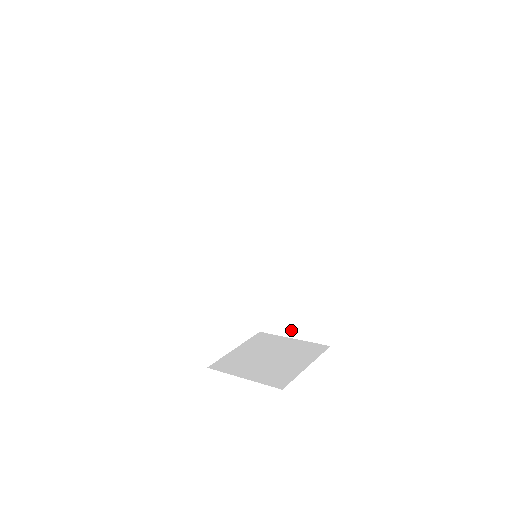
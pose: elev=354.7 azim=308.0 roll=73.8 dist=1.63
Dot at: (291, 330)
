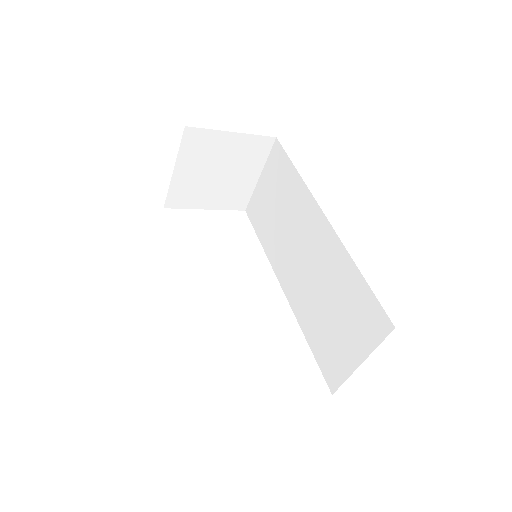
Dot at: (353, 354)
